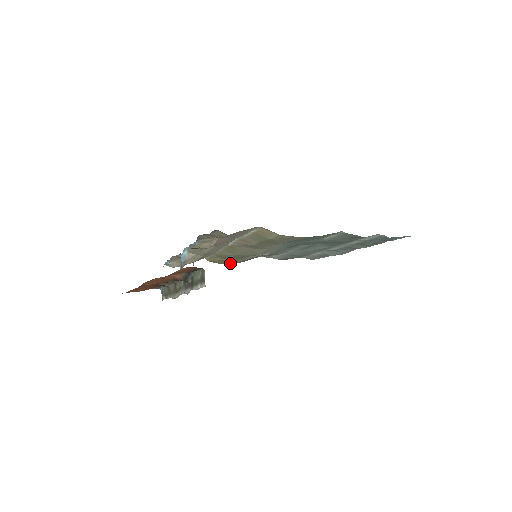
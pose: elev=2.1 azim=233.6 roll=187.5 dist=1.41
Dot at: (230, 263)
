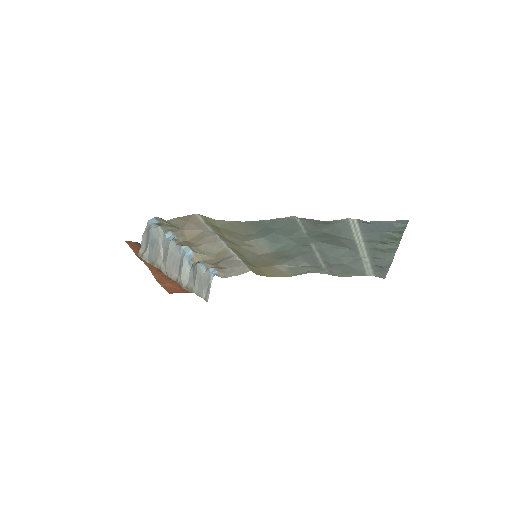
Dot at: occluded
